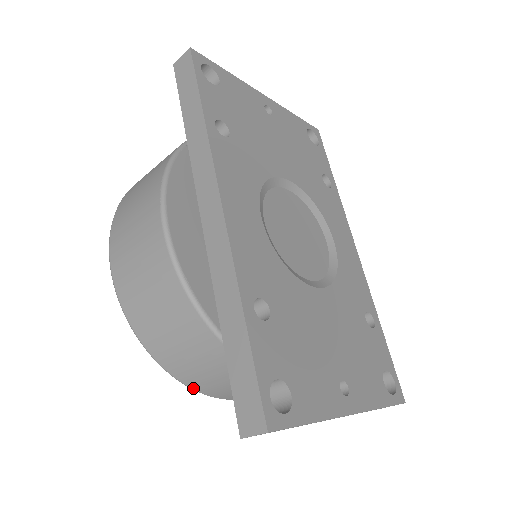
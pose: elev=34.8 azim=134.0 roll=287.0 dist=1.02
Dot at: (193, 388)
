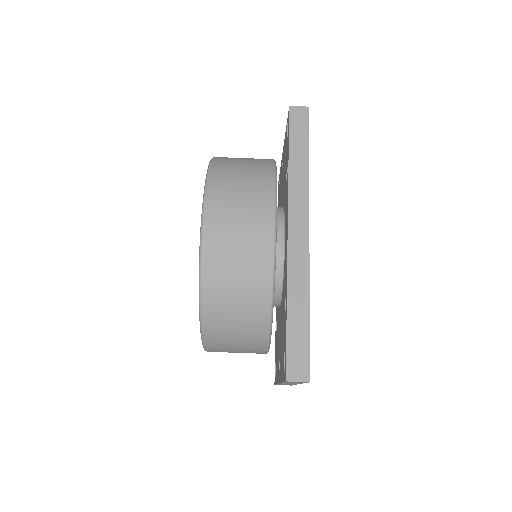
Dot at: (205, 334)
